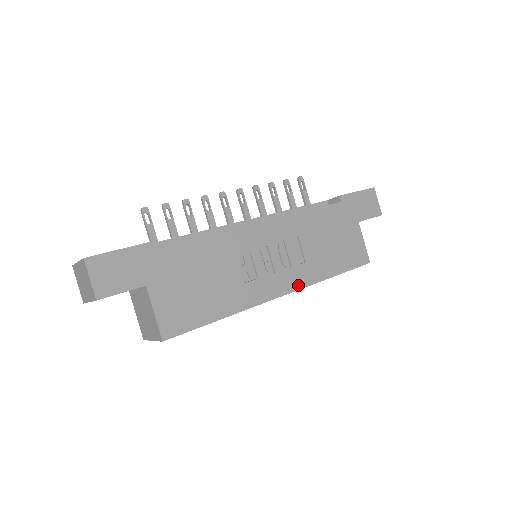
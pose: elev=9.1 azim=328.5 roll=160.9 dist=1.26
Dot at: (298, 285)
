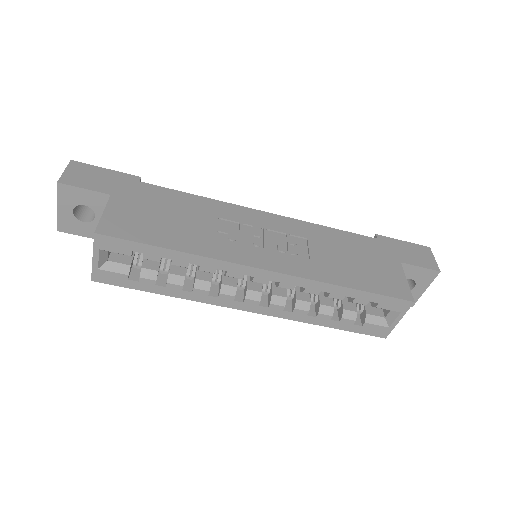
Dot at: (292, 271)
